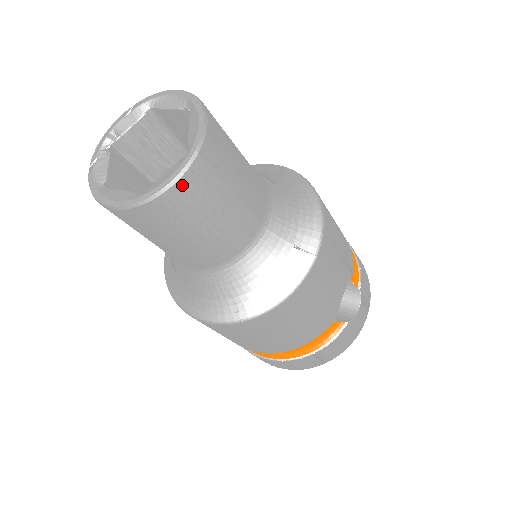
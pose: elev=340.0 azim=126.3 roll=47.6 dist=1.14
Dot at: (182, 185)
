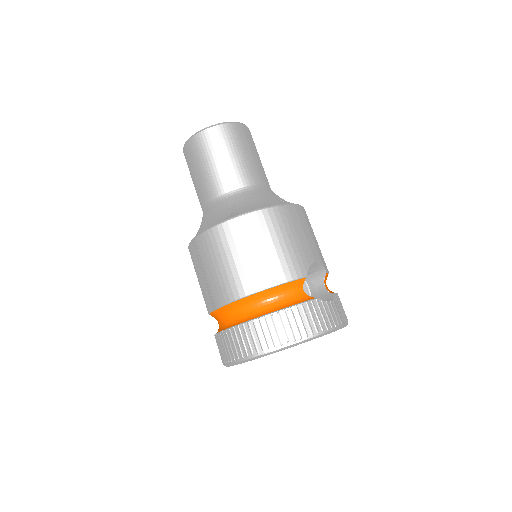
Dot at: (229, 127)
